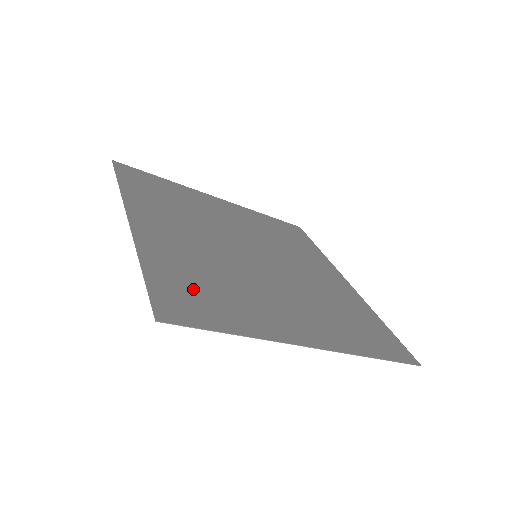
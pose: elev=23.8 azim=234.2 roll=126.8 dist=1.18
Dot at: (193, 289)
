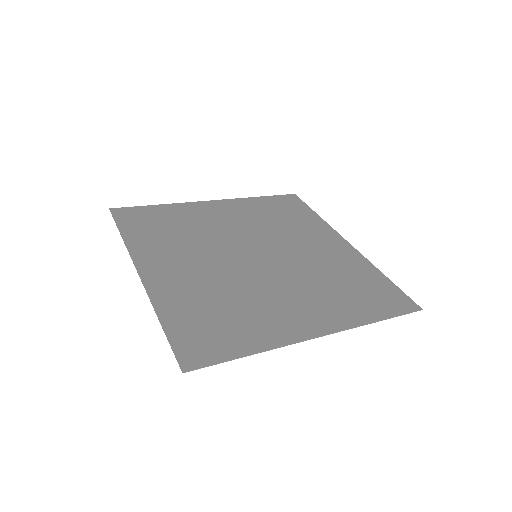
Dot at: (206, 324)
